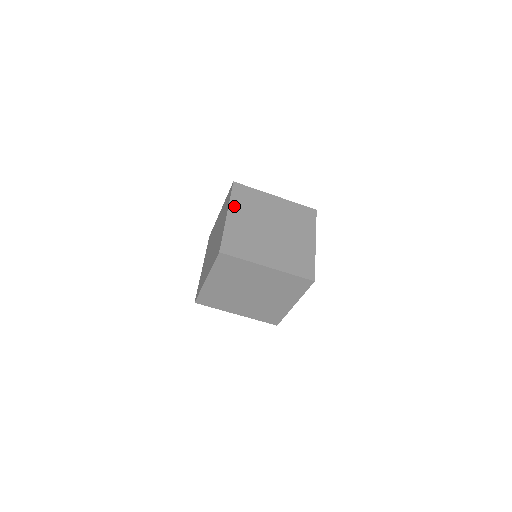
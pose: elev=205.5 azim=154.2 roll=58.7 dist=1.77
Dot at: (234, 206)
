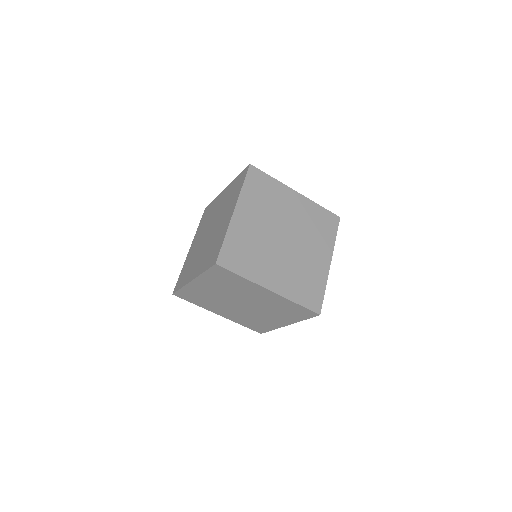
Dot at: (245, 200)
